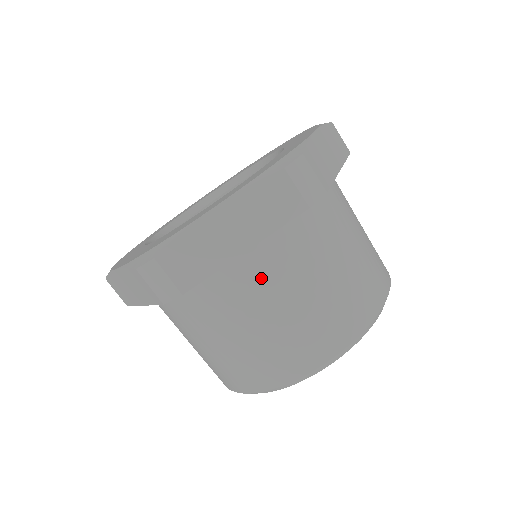
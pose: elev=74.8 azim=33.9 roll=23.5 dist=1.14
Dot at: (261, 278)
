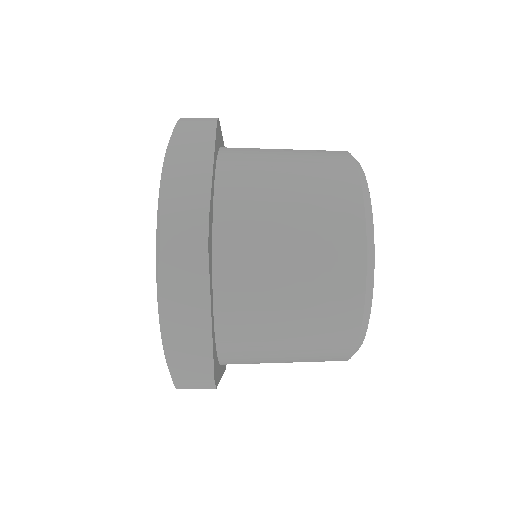
Dot at: (248, 182)
